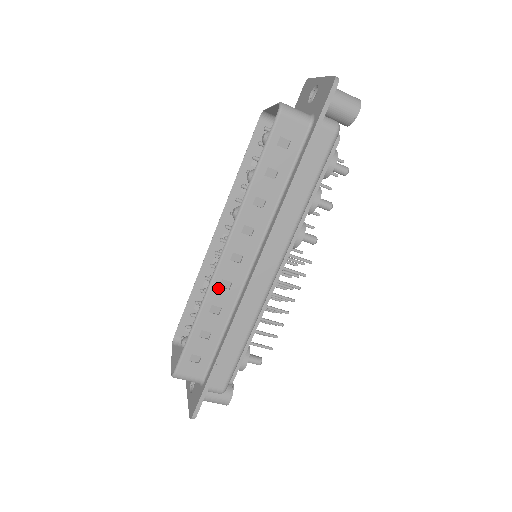
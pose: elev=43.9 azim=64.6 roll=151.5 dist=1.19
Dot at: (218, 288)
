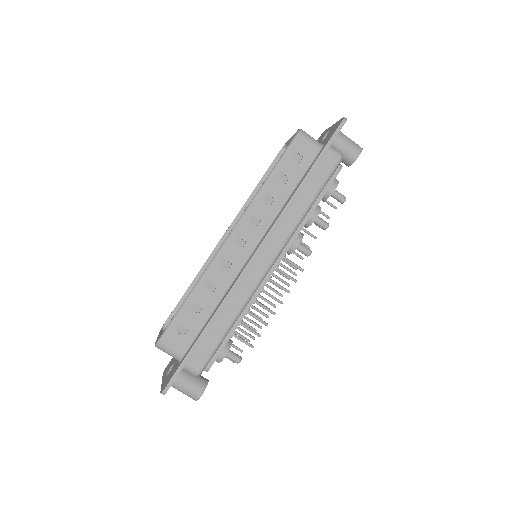
Dot at: (218, 266)
